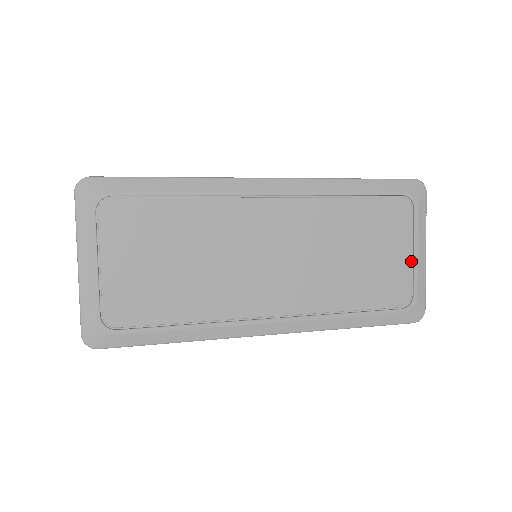
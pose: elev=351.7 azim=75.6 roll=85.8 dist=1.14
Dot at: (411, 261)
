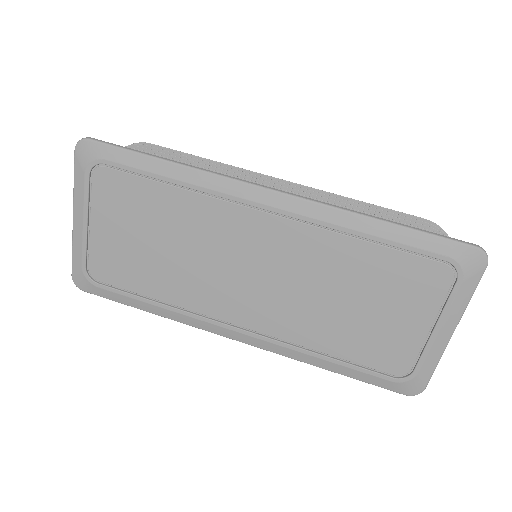
Dot at: (426, 336)
